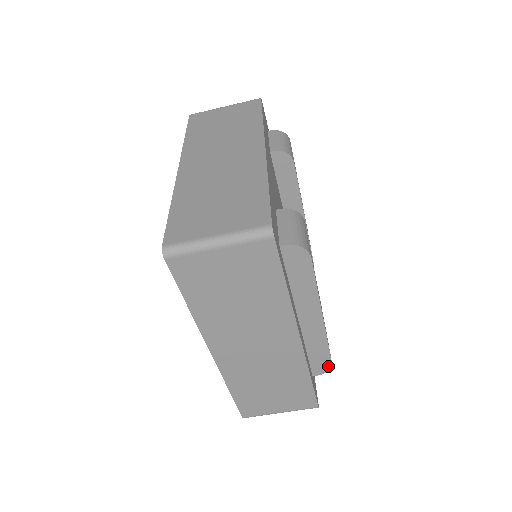
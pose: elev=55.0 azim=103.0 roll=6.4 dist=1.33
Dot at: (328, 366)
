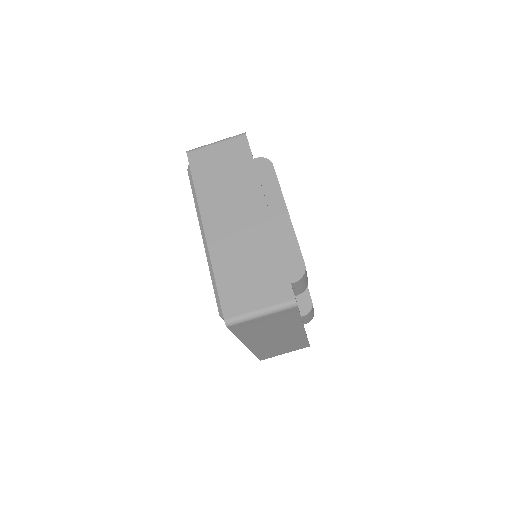
Dot at: (302, 269)
